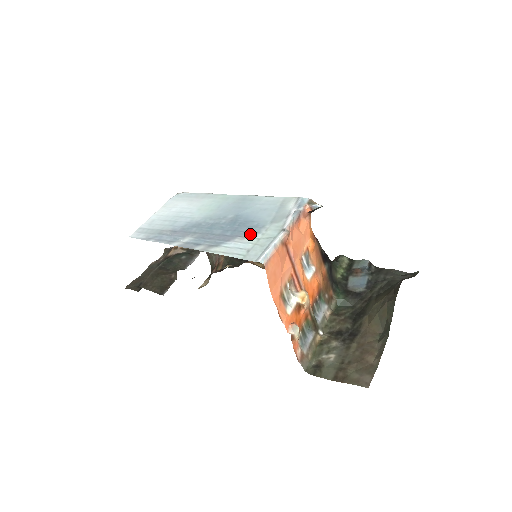
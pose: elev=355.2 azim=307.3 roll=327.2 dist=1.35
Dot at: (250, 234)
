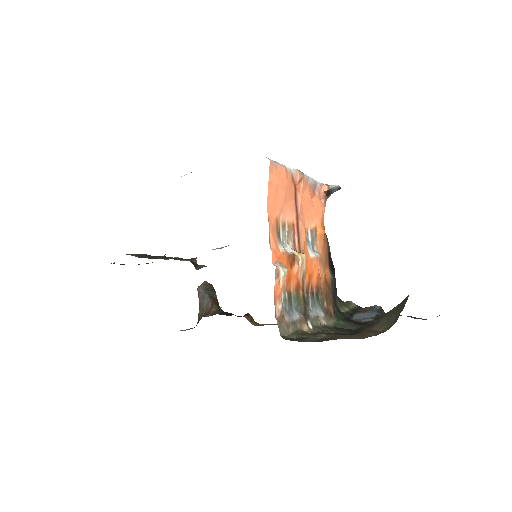
Dot at: occluded
